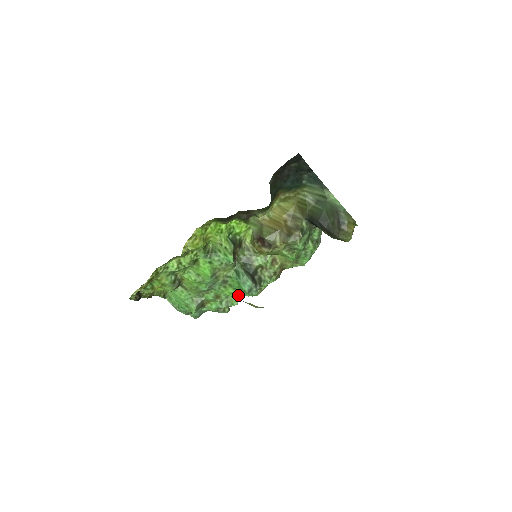
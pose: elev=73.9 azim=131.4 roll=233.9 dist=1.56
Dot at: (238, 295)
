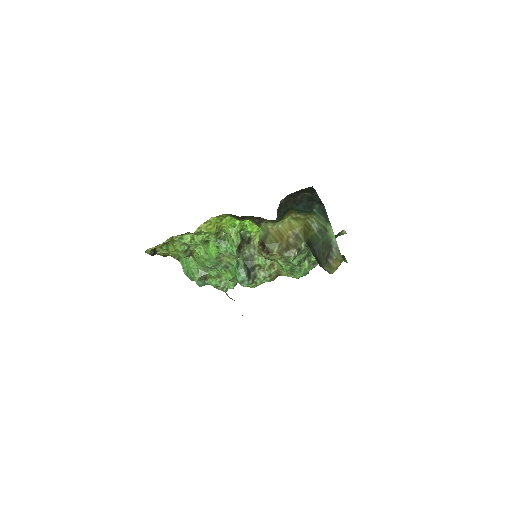
Dot at: (235, 281)
